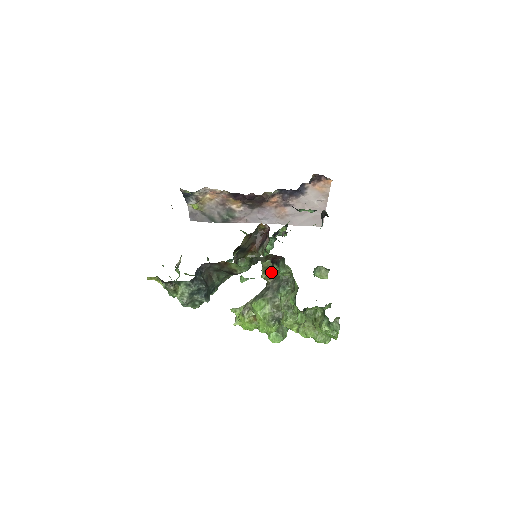
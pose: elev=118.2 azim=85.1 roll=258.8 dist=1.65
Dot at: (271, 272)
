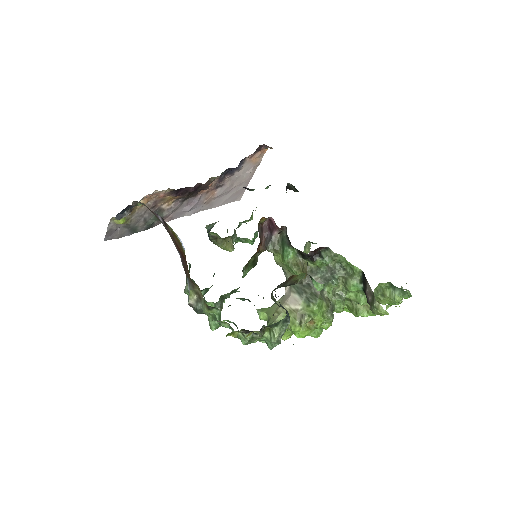
Dot at: (303, 267)
